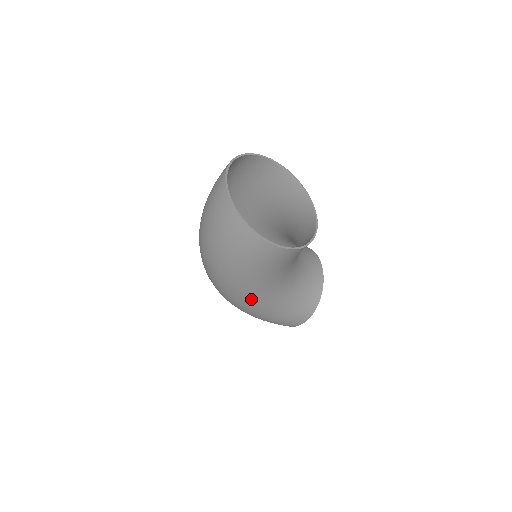
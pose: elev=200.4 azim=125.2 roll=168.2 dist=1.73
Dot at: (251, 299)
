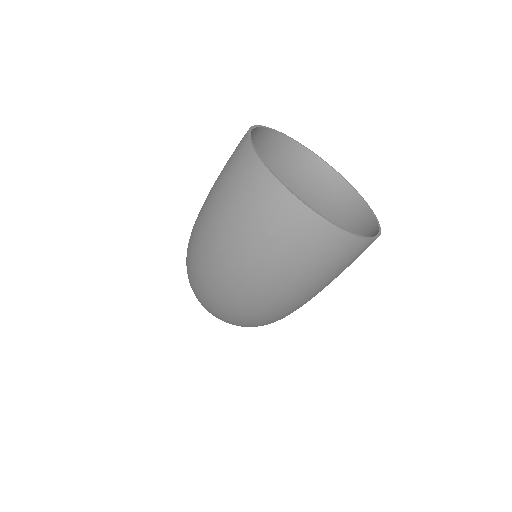
Dot at: occluded
